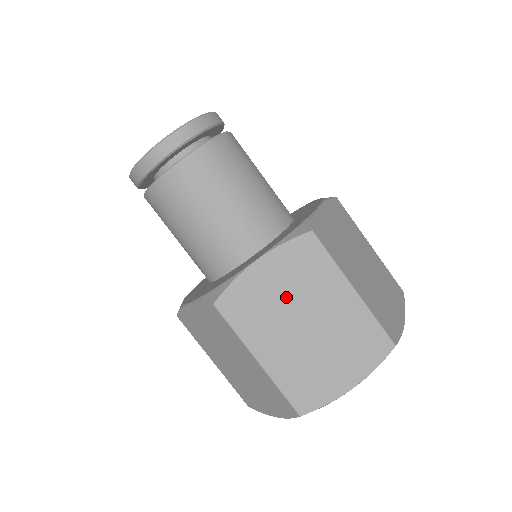
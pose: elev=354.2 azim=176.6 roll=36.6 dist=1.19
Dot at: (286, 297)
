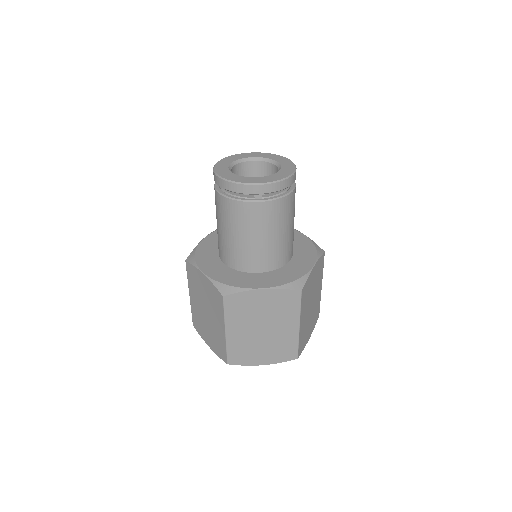
Dot at: (263, 313)
